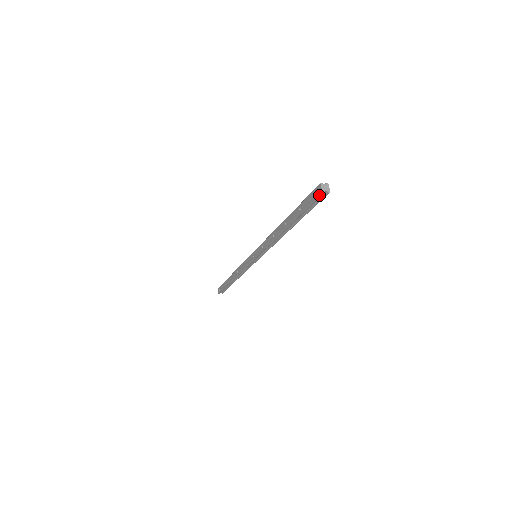
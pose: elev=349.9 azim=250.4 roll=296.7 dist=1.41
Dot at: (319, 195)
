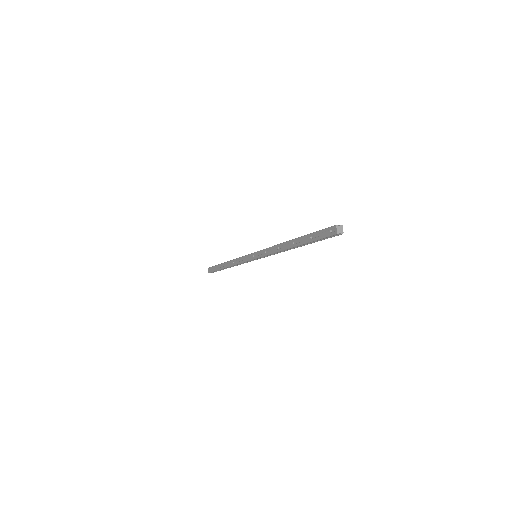
Dot at: (333, 235)
